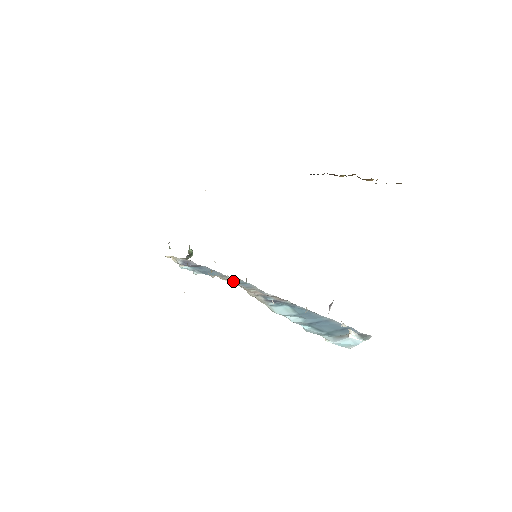
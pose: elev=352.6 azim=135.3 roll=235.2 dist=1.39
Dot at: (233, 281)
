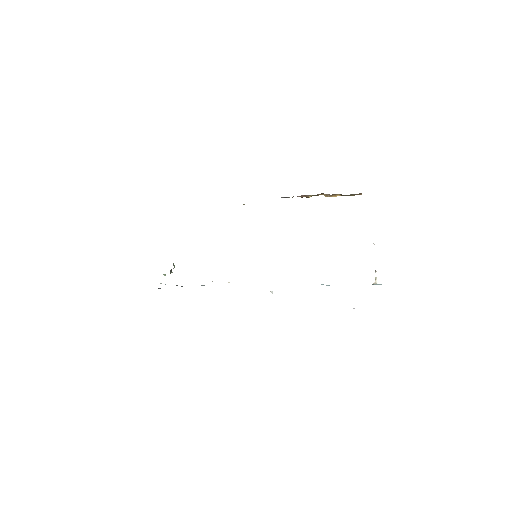
Dot at: occluded
